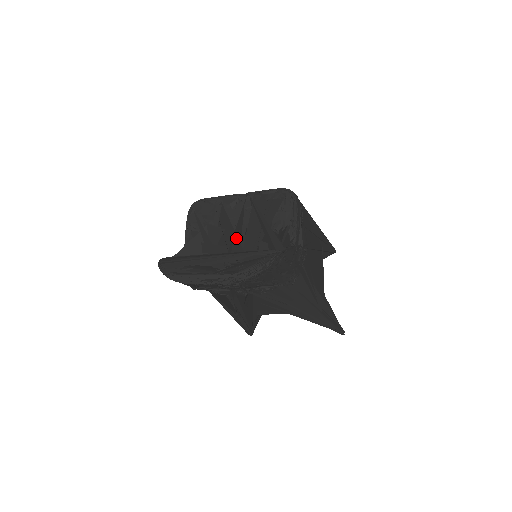
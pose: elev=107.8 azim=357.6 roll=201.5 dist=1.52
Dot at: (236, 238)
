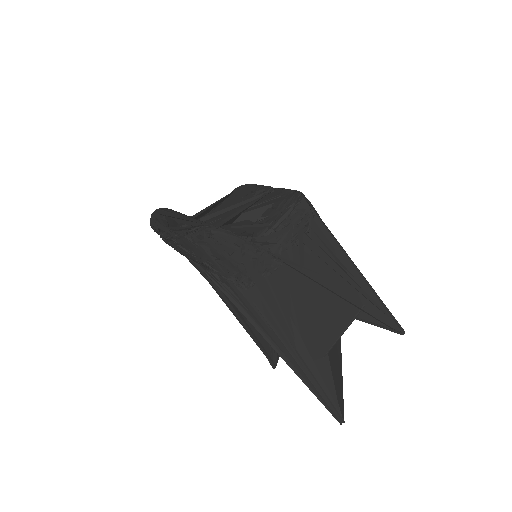
Dot at: (217, 212)
